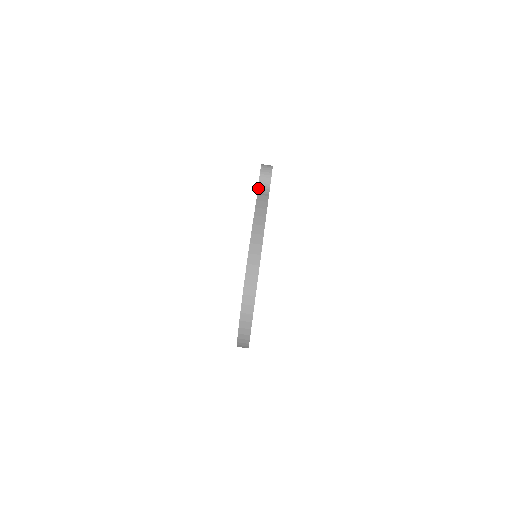
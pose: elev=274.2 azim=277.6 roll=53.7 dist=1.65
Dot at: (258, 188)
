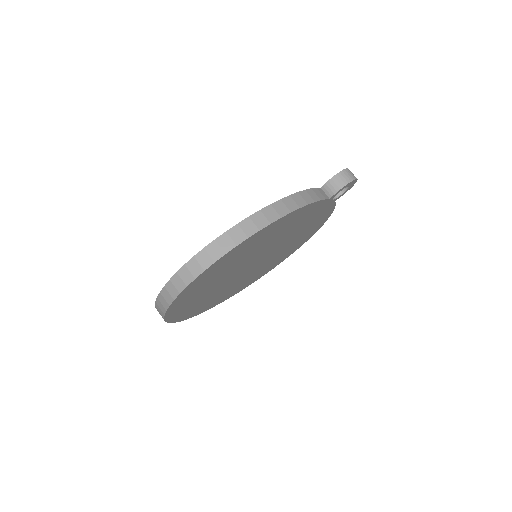
Dot at: (328, 181)
